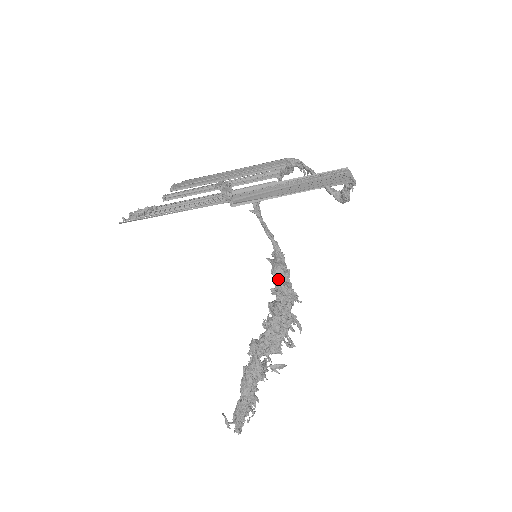
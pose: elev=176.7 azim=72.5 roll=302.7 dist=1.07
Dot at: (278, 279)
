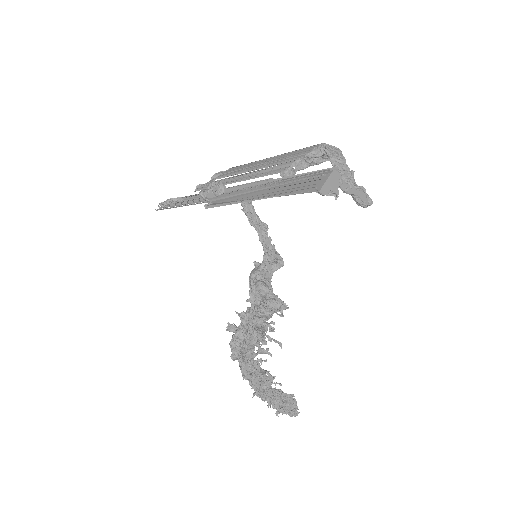
Dot at: (250, 287)
